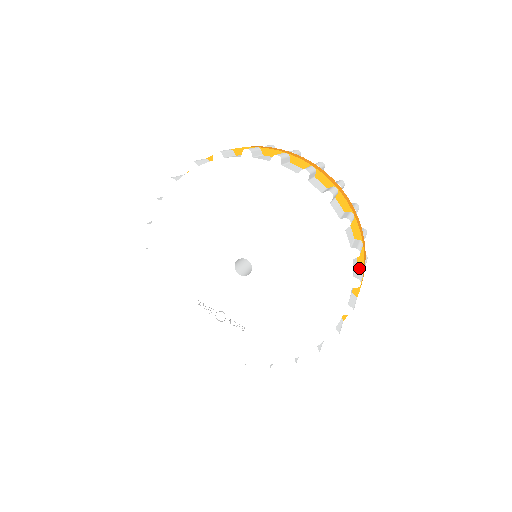
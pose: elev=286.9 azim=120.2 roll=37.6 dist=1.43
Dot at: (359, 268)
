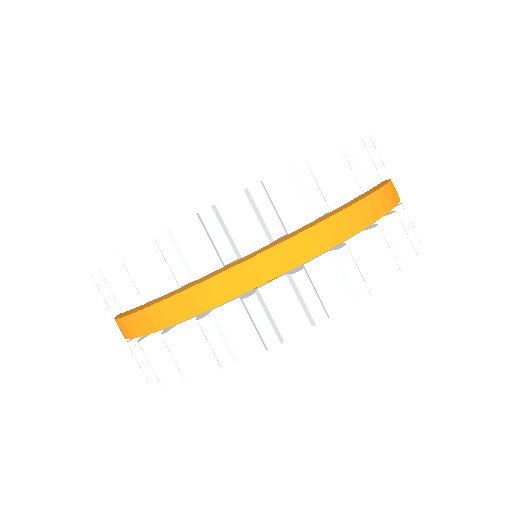
Dot at: (388, 218)
